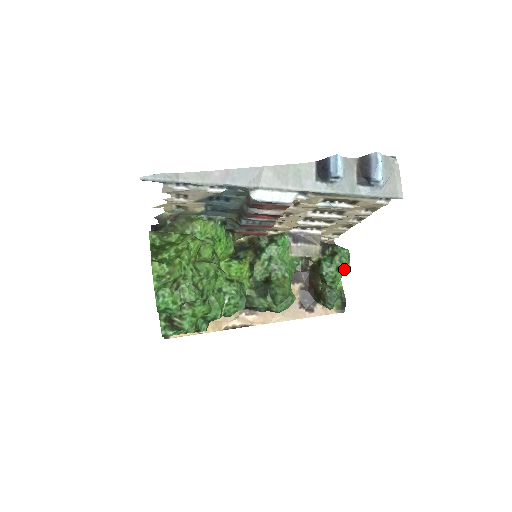
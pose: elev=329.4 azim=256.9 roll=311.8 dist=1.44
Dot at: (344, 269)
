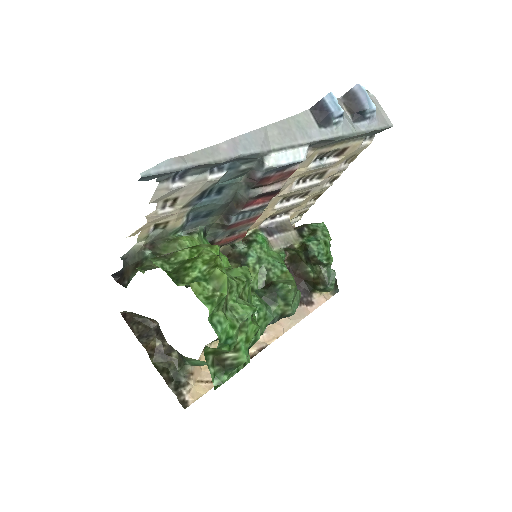
Dot at: (329, 243)
